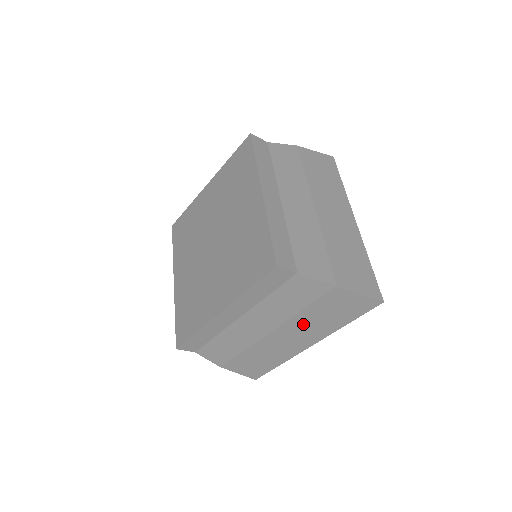
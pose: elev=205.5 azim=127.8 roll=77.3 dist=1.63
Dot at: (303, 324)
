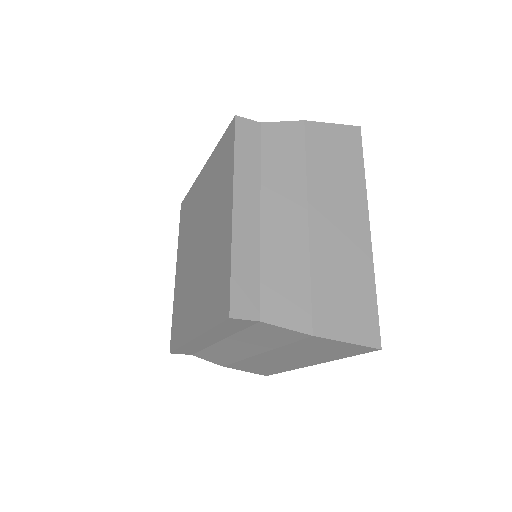
Dot at: (291, 353)
